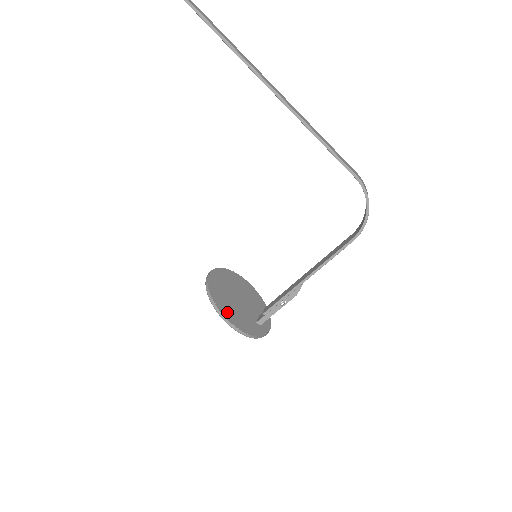
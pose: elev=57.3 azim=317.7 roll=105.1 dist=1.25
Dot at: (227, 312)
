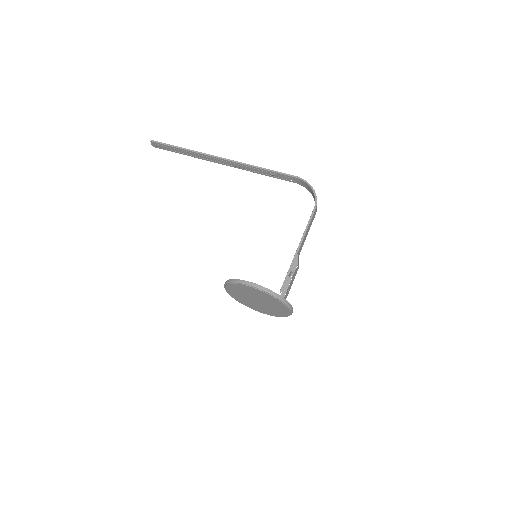
Dot at: occluded
